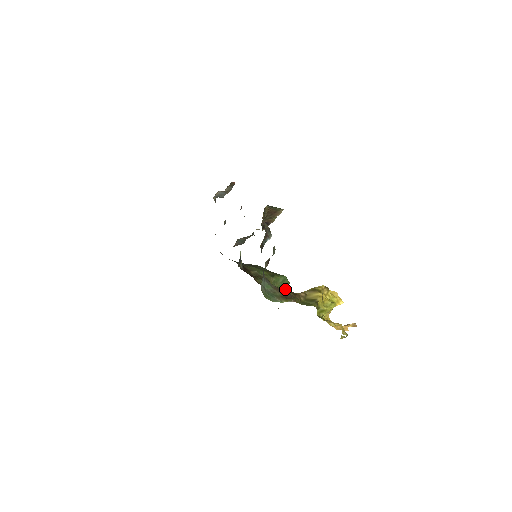
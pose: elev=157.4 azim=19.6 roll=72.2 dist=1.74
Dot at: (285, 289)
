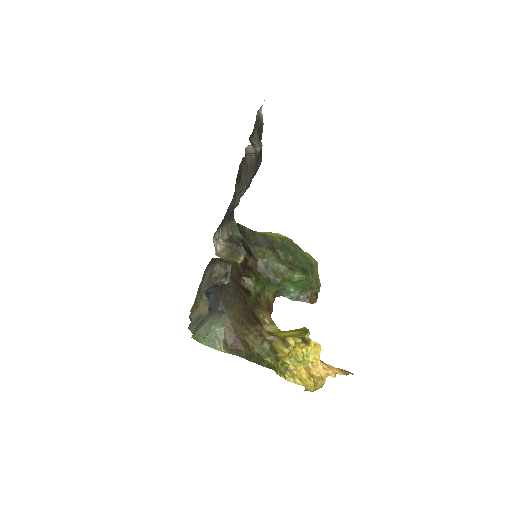
Dot at: (300, 288)
